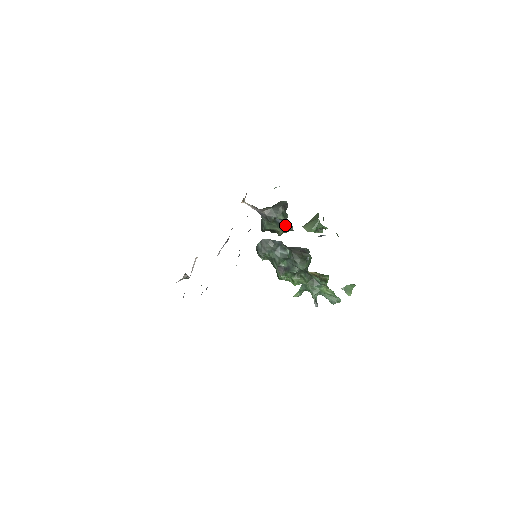
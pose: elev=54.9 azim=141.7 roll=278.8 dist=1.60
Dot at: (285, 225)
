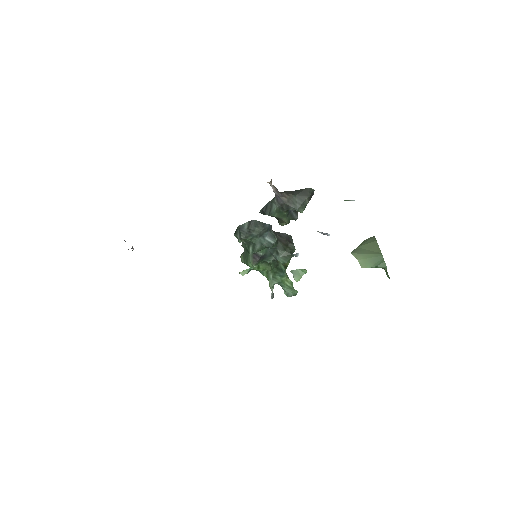
Dot at: (293, 214)
